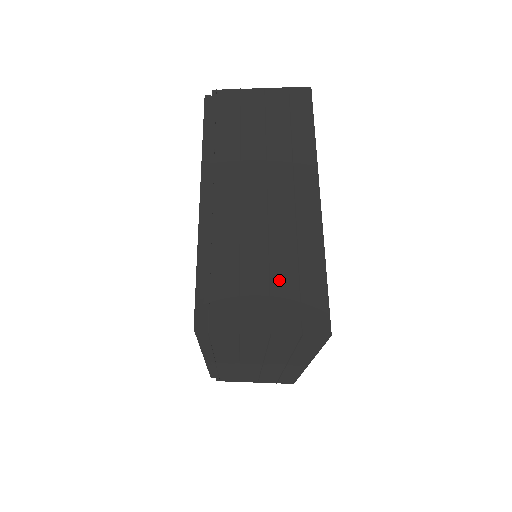
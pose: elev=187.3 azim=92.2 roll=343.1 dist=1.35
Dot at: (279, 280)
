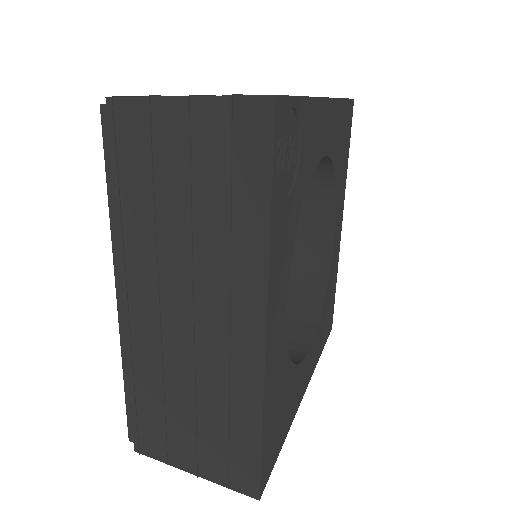
Dot at: (206, 428)
